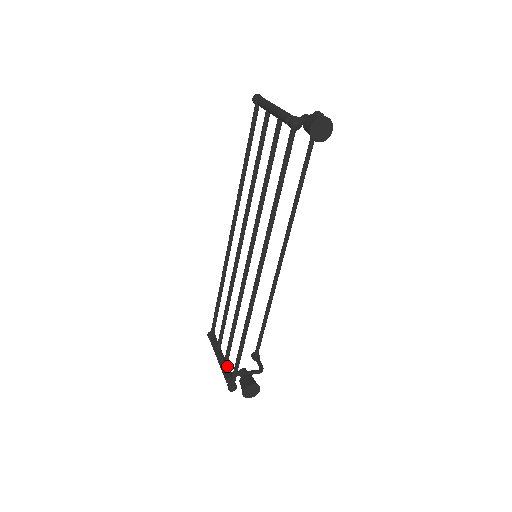
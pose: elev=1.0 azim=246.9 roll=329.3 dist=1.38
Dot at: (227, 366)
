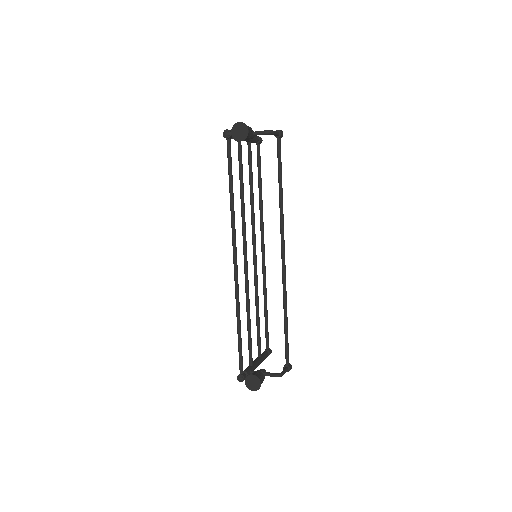
Dot at: (252, 366)
